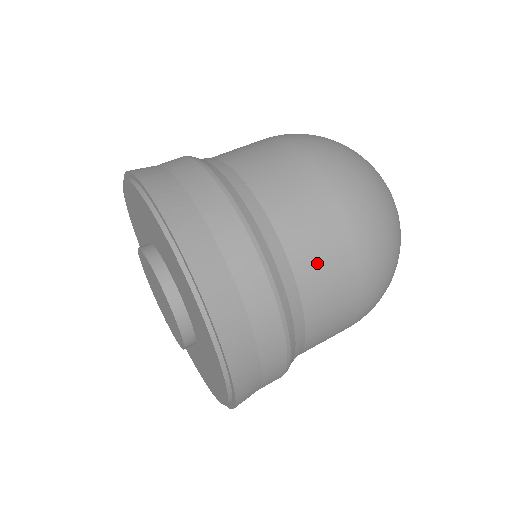
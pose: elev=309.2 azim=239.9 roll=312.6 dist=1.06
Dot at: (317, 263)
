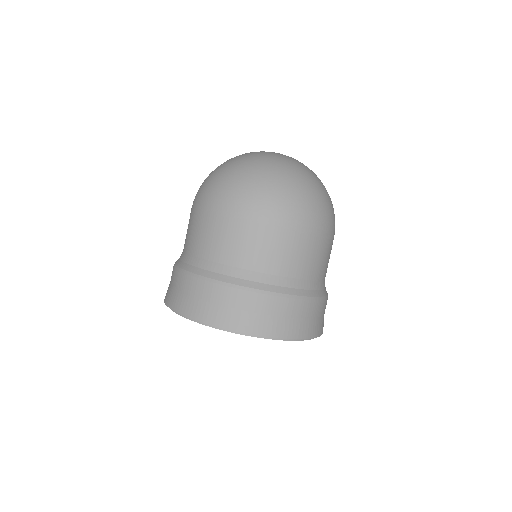
Dot at: (289, 259)
